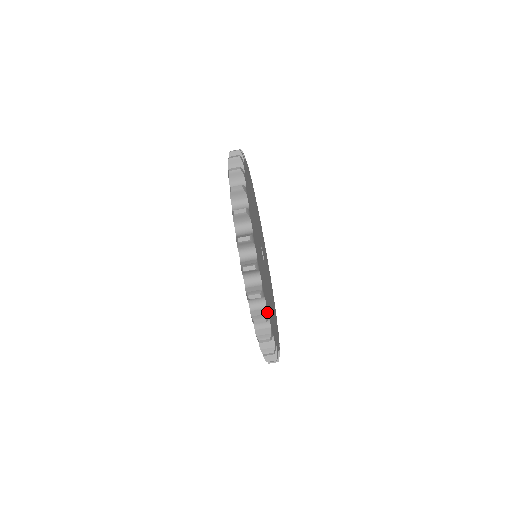
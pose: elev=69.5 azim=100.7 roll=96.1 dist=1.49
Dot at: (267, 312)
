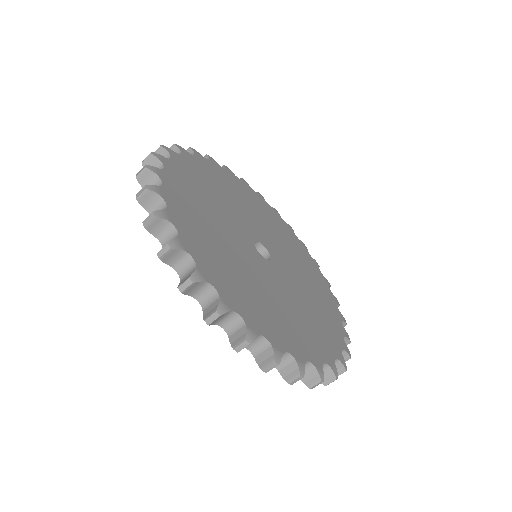
Dot at: (341, 362)
